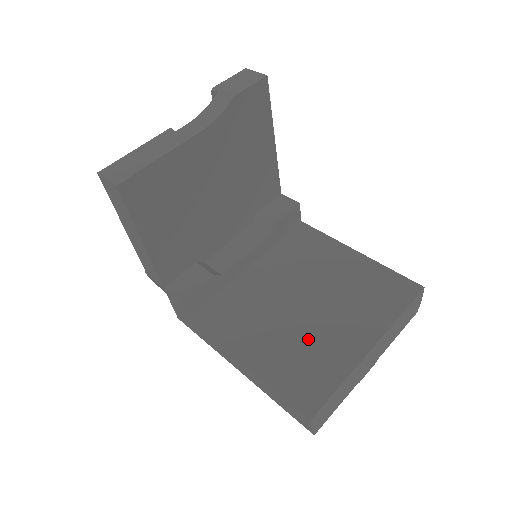
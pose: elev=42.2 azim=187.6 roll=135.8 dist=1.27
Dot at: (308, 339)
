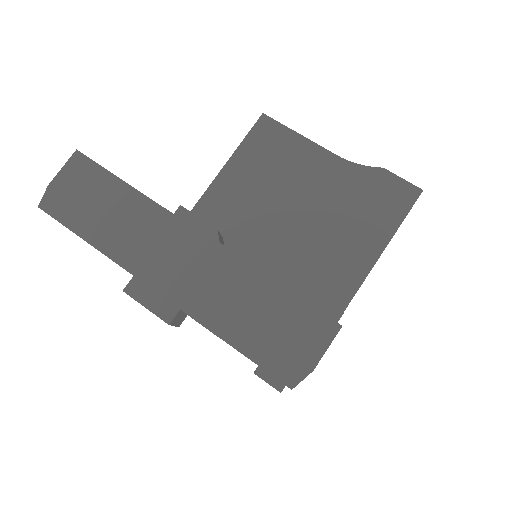
Dot at: occluded
